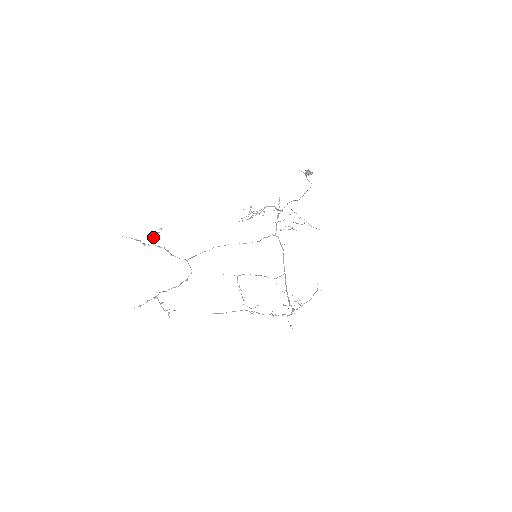
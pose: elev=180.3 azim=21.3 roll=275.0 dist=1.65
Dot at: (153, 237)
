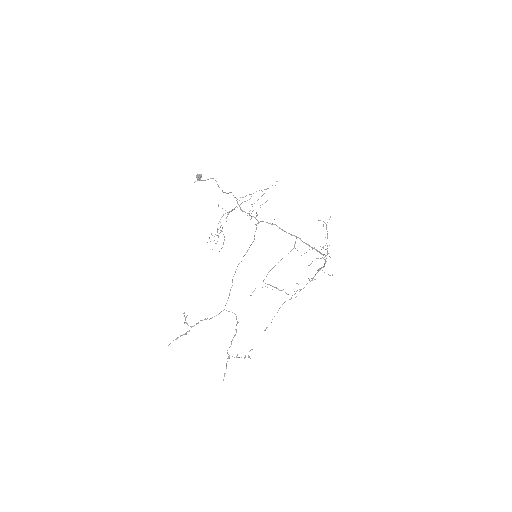
Dot at: (186, 323)
